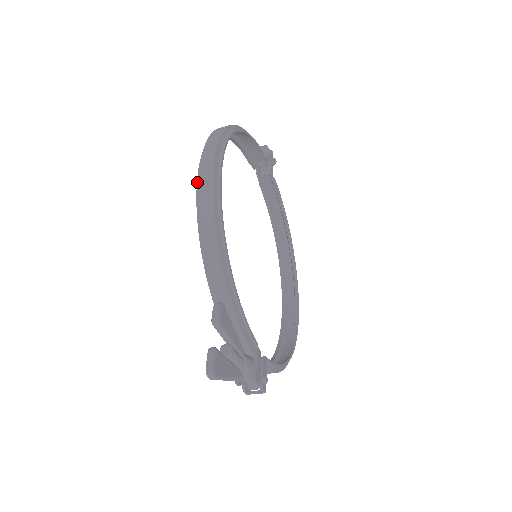
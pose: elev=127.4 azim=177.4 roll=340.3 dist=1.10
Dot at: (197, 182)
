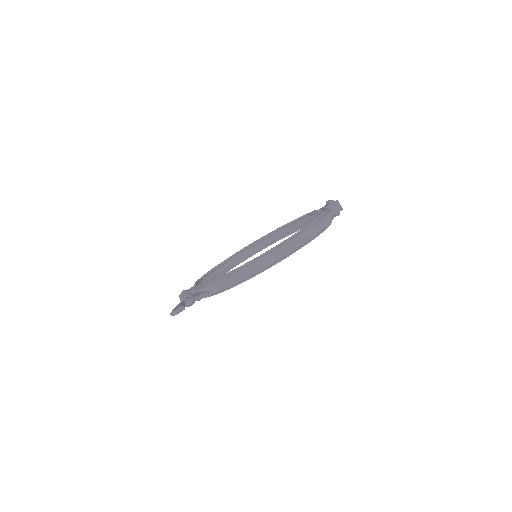
Dot at: (266, 252)
